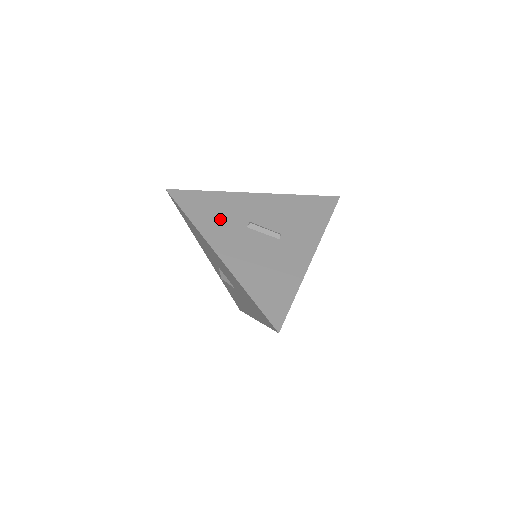
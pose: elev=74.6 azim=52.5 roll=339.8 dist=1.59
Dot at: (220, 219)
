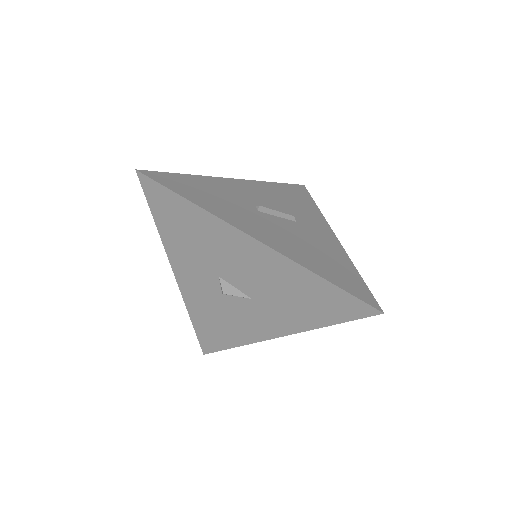
Dot at: (225, 203)
